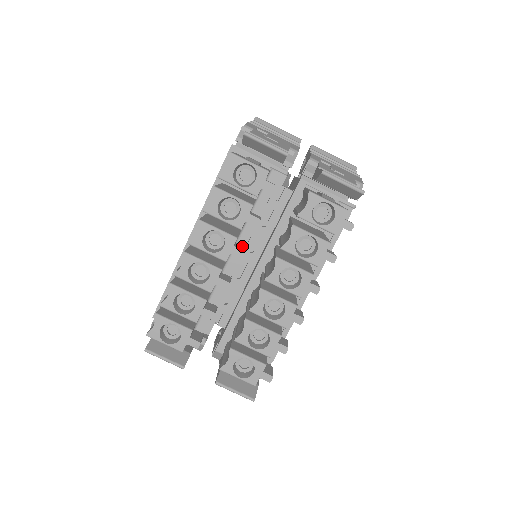
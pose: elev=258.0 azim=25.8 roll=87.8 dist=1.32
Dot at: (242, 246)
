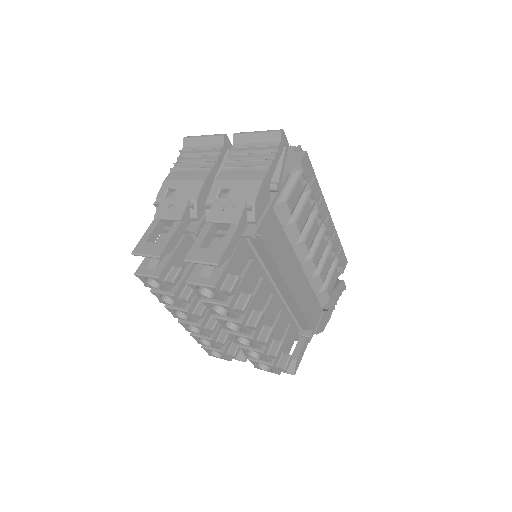
Dot at: occluded
